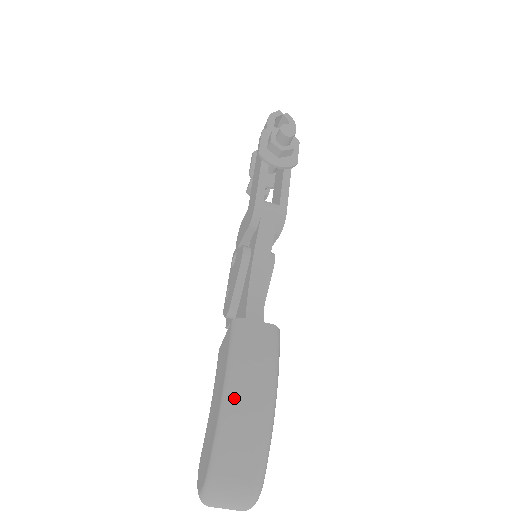
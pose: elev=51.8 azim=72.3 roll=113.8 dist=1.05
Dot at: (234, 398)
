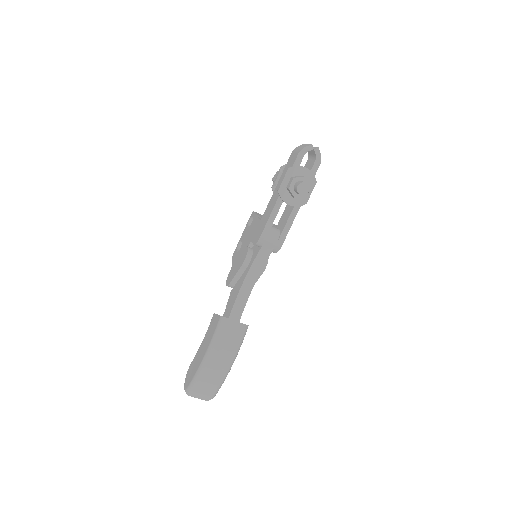
Dot at: (209, 363)
